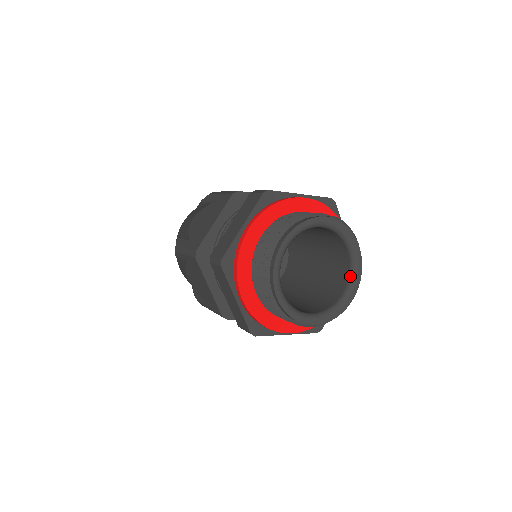
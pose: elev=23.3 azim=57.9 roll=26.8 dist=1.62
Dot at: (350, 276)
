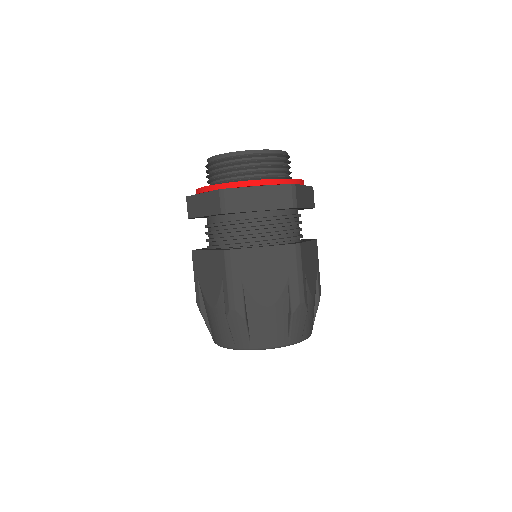
Dot at: occluded
